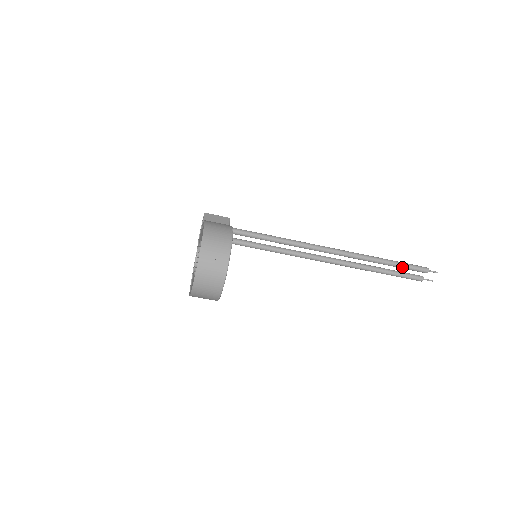
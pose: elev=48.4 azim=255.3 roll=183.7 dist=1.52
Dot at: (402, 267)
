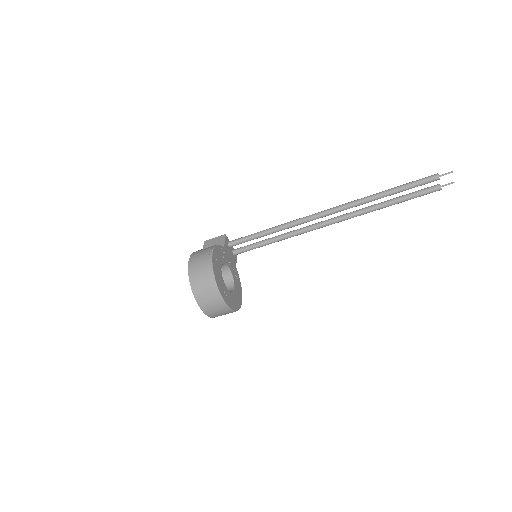
Dot at: (406, 189)
